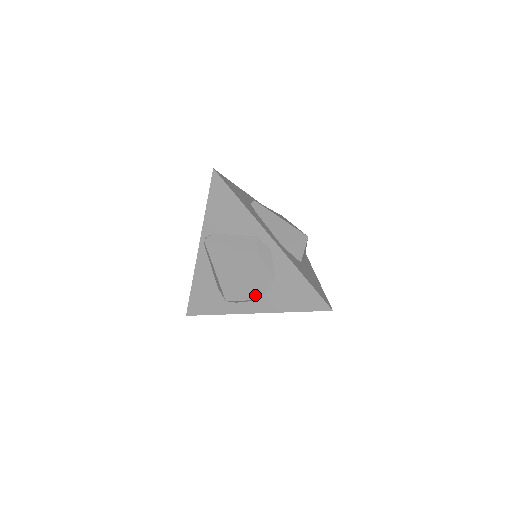
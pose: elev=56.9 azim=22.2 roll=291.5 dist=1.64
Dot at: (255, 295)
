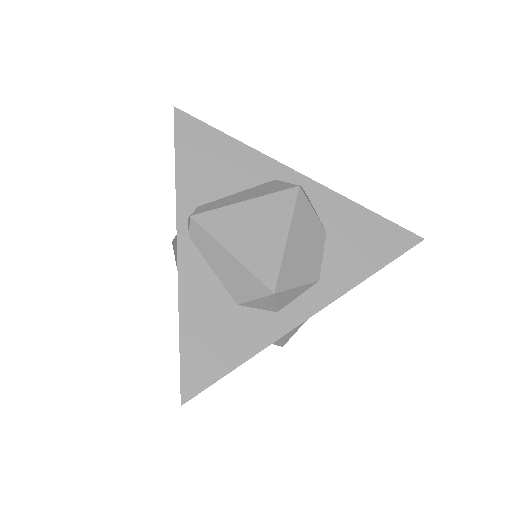
Dot at: (309, 272)
